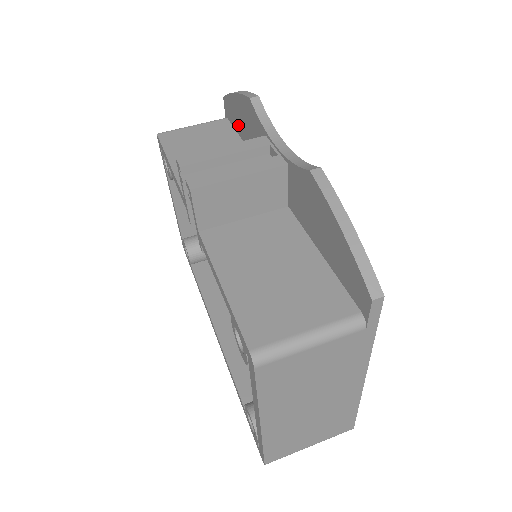
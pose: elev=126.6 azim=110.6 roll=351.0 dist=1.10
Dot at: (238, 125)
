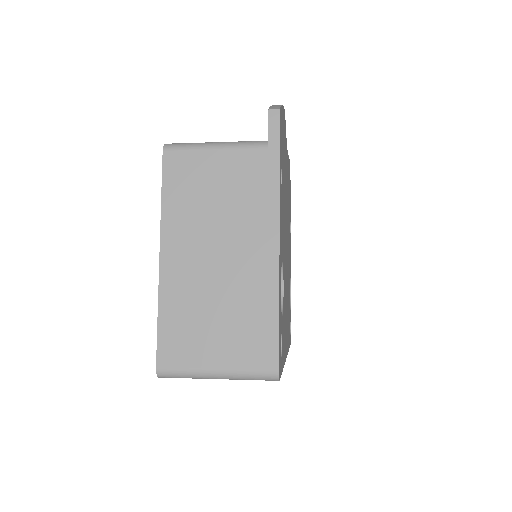
Dot at: occluded
